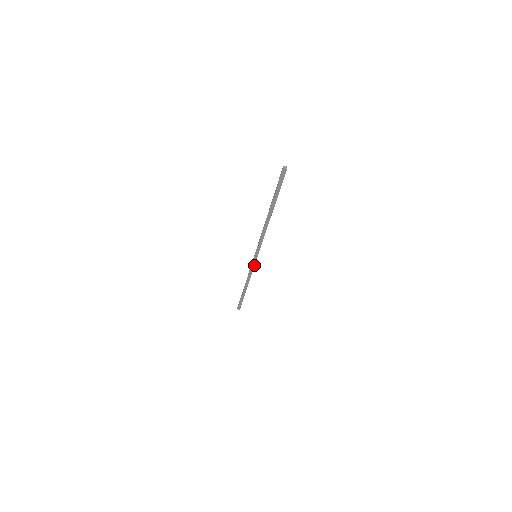
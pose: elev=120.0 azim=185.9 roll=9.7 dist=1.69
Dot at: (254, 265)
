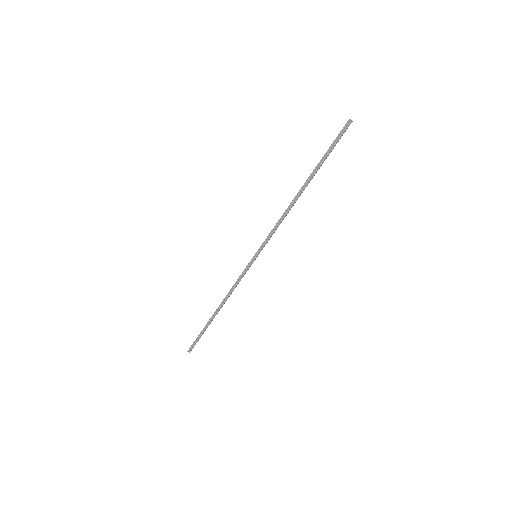
Dot at: (247, 270)
